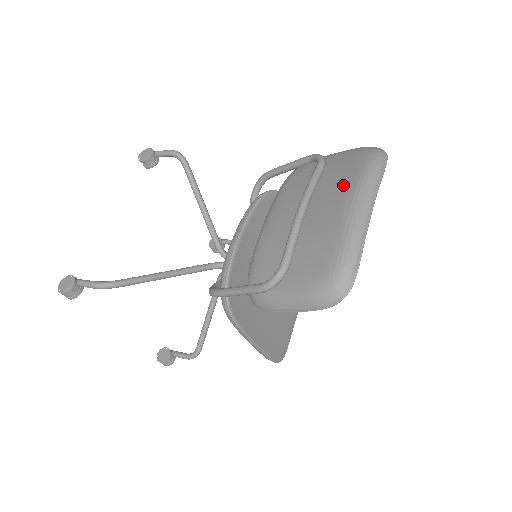
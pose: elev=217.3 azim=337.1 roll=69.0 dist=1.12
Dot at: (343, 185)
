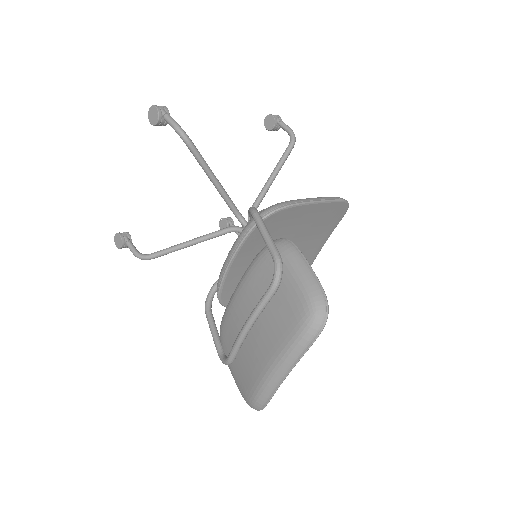
Dot at: (273, 341)
